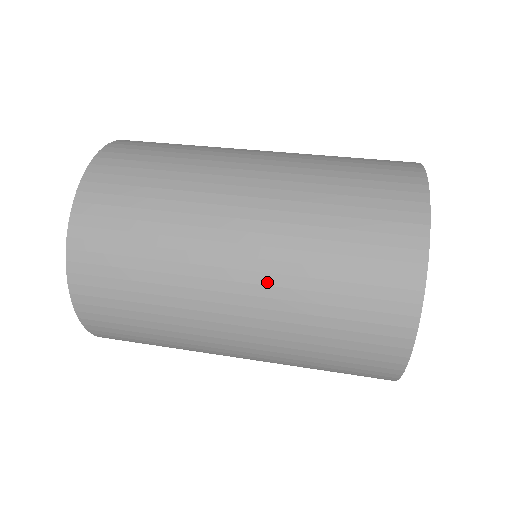
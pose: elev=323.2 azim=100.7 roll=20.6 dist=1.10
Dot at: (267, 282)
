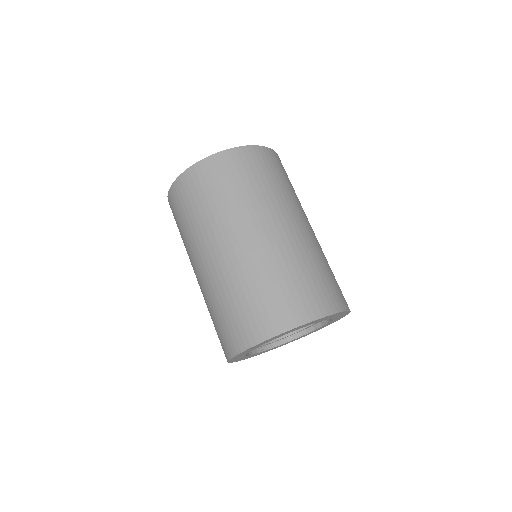
Dot at: (202, 289)
